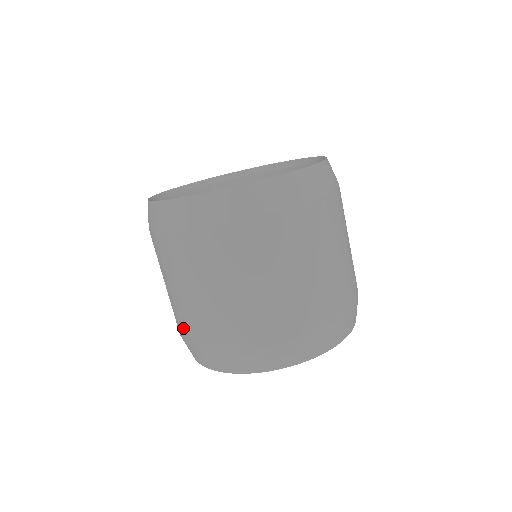
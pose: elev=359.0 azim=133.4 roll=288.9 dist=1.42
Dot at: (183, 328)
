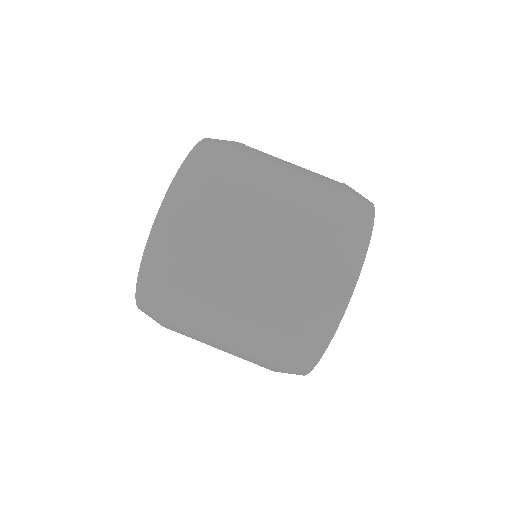
Dot at: occluded
